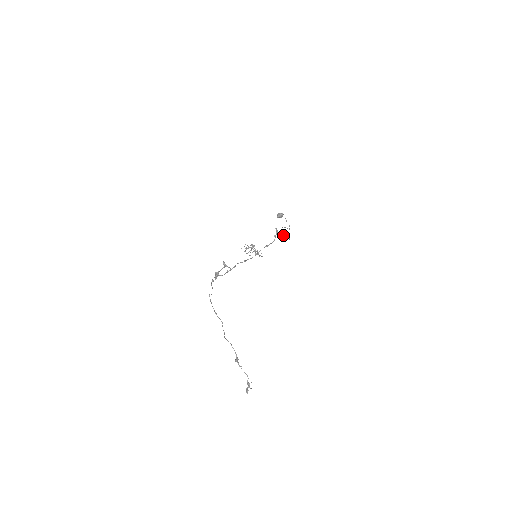
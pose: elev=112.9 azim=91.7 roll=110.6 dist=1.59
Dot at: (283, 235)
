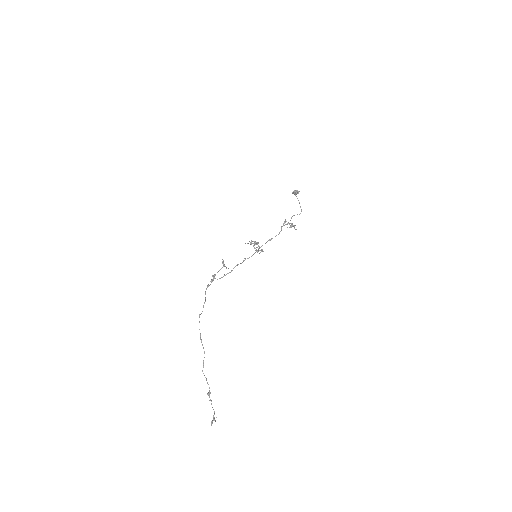
Dot at: (291, 225)
